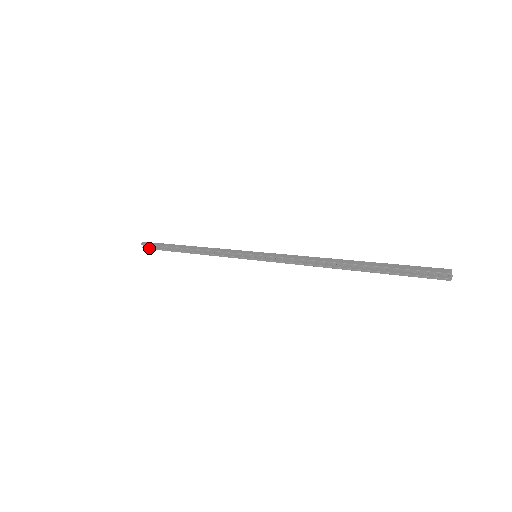
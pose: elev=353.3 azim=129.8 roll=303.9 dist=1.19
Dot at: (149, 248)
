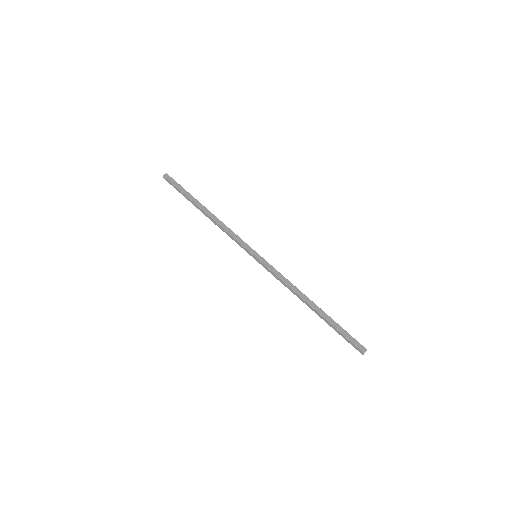
Dot at: occluded
